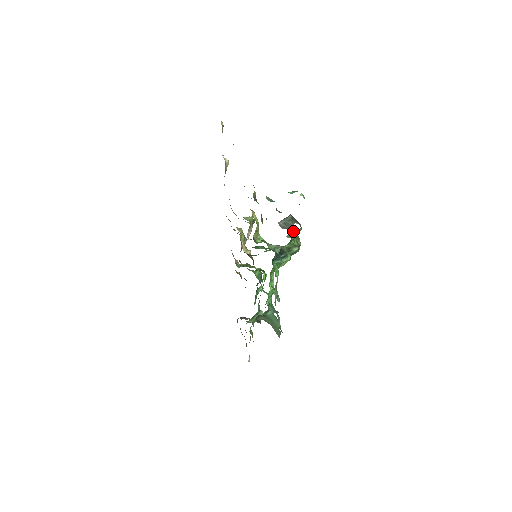
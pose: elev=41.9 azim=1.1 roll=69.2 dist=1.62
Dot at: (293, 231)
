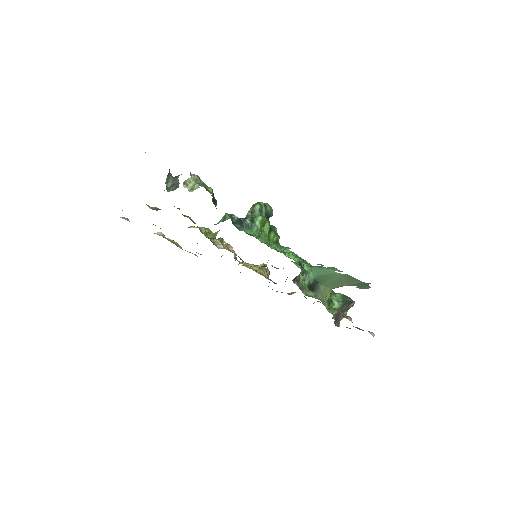
Dot at: (189, 183)
